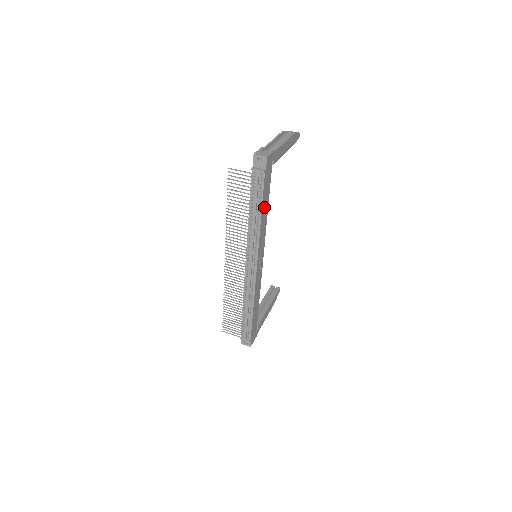
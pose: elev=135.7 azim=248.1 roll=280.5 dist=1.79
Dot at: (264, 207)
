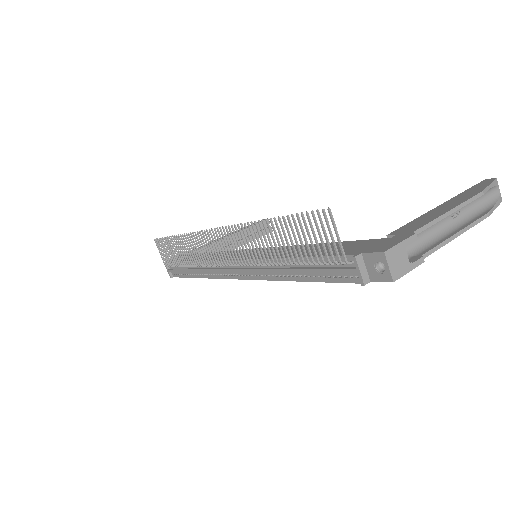
Dot at: occluded
